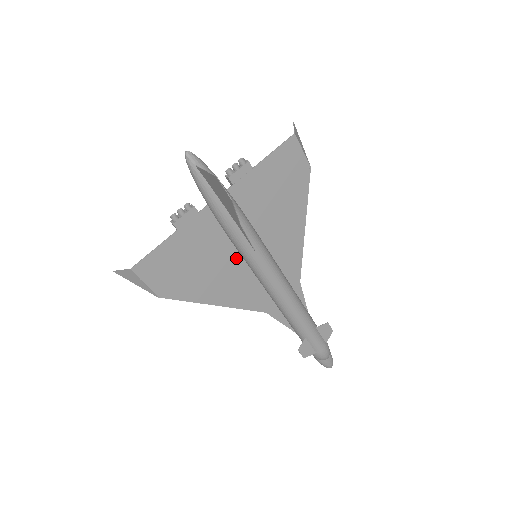
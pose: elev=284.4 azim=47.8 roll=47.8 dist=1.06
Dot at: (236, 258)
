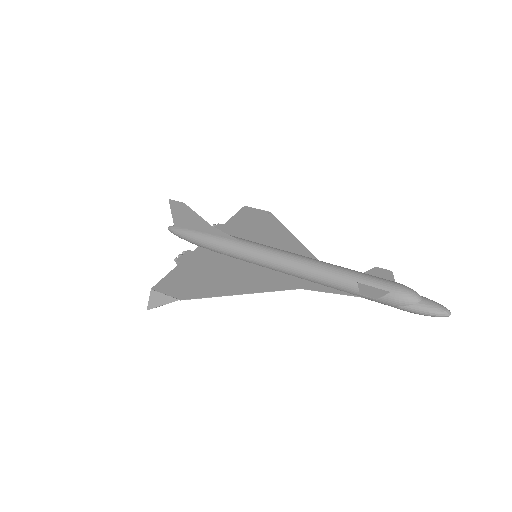
Dot at: (240, 264)
